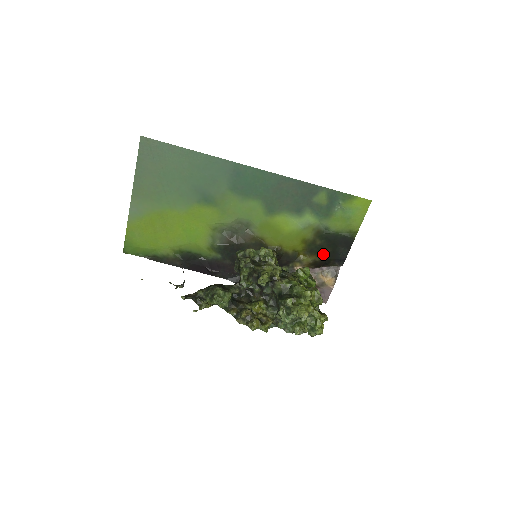
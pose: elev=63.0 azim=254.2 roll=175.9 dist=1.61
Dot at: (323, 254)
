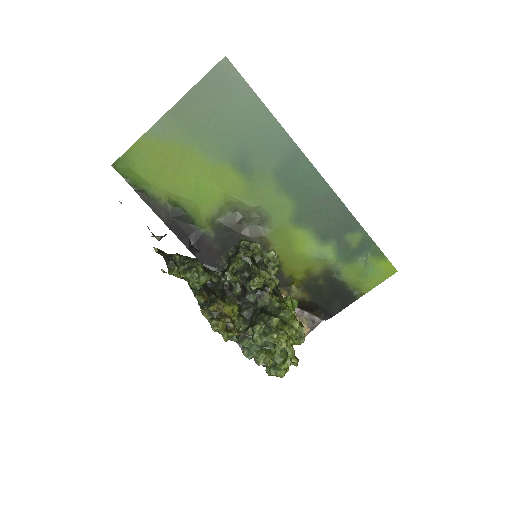
Dot at: (317, 297)
